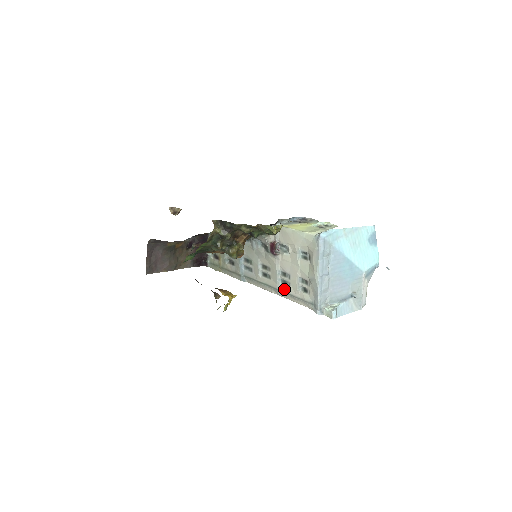
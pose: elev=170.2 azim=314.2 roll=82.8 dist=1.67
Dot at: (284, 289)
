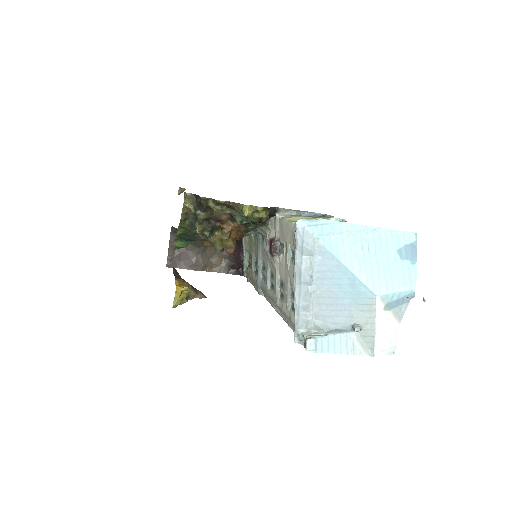
Dot at: (281, 305)
